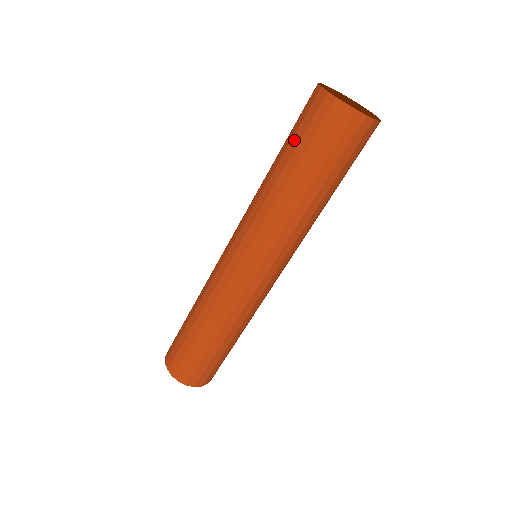
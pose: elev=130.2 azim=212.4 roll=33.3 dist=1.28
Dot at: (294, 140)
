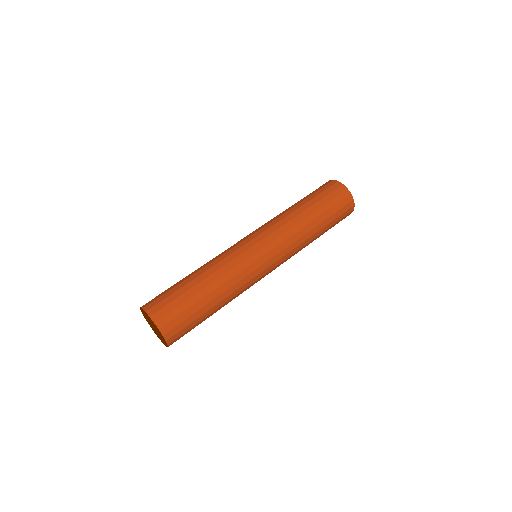
Dot at: occluded
